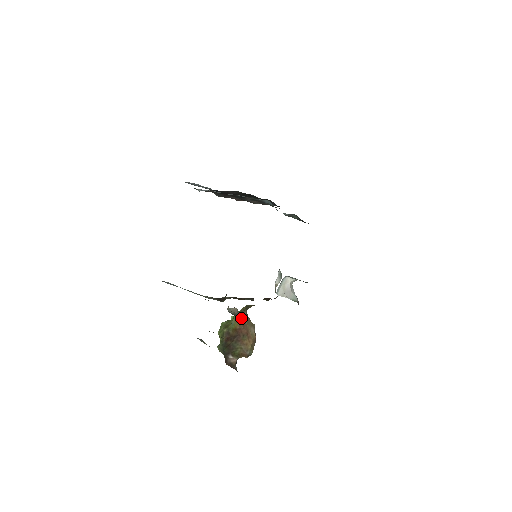
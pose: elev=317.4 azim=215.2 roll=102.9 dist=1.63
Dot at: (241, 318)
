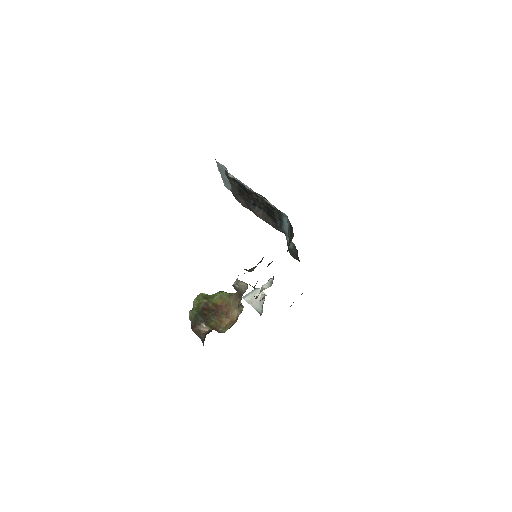
Dot at: (227, 297)
